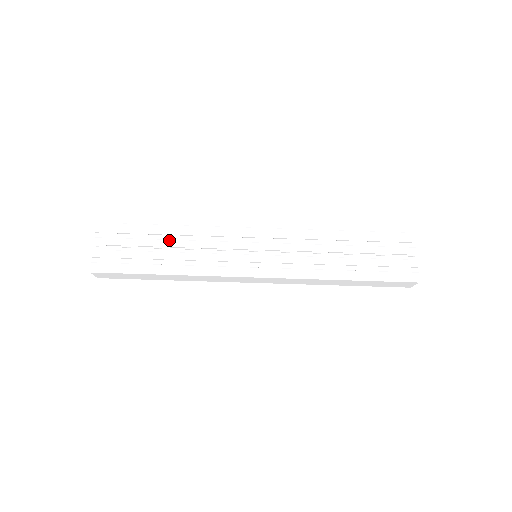
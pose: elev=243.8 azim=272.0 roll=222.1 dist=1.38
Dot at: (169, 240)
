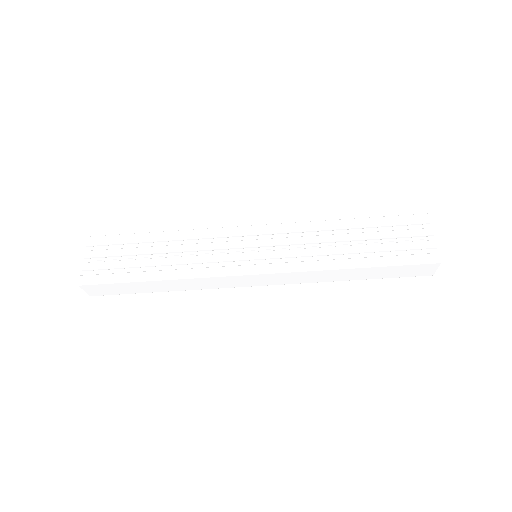
Dot at: (162, 246)
